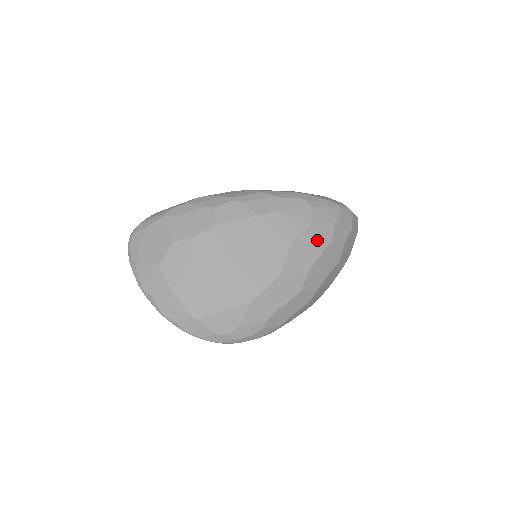
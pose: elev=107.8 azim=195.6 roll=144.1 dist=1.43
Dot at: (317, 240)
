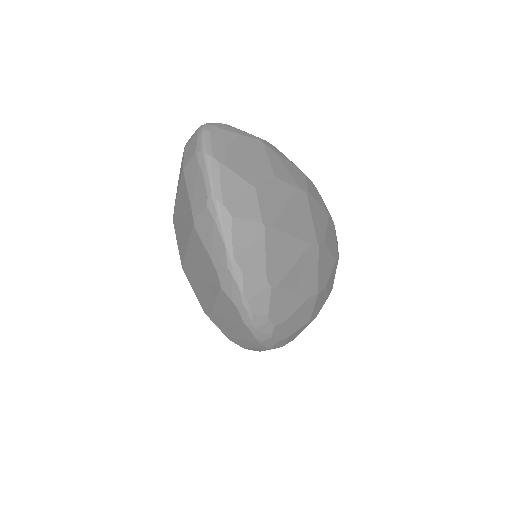
Dot at: (335, 273)
